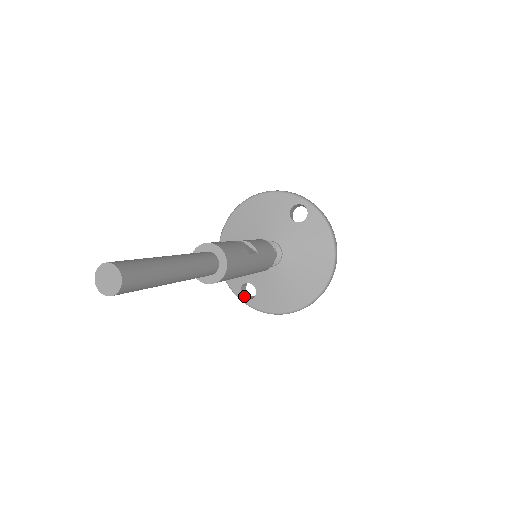
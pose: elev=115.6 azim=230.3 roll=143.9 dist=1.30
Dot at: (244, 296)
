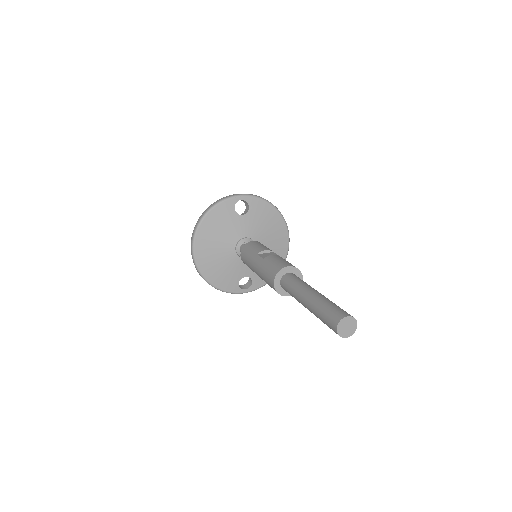
Dot at: (243, 289)
